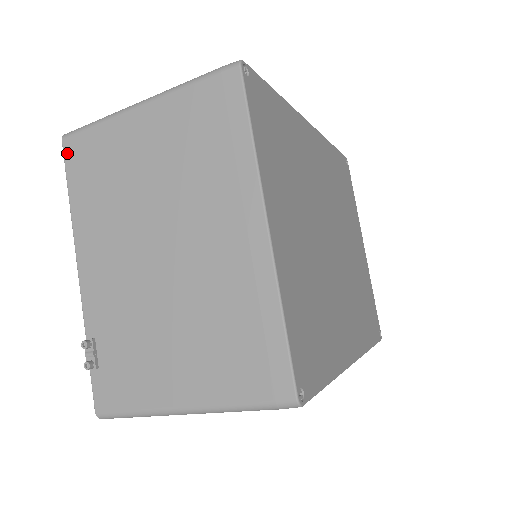
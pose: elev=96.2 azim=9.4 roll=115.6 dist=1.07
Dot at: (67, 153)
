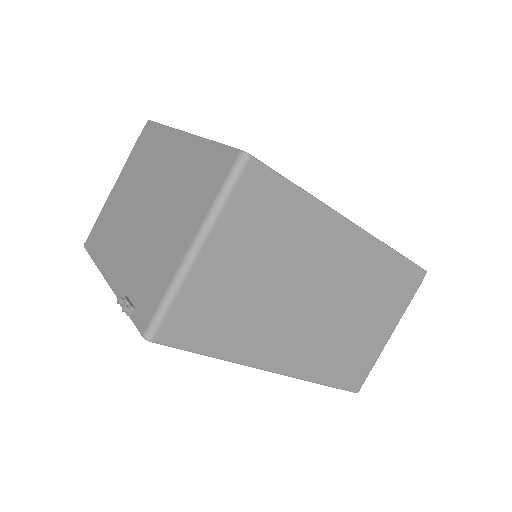
Dot at: (87, 246)
